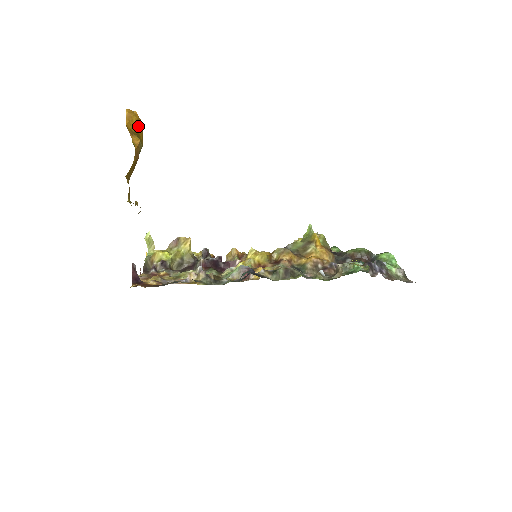
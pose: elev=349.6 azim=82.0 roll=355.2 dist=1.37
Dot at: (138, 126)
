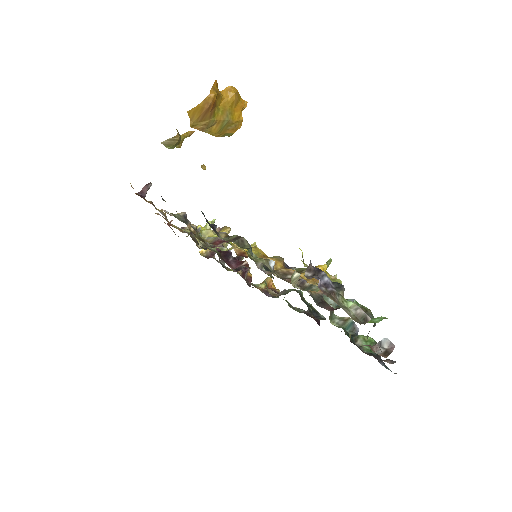
Dot at: (237, 106)
